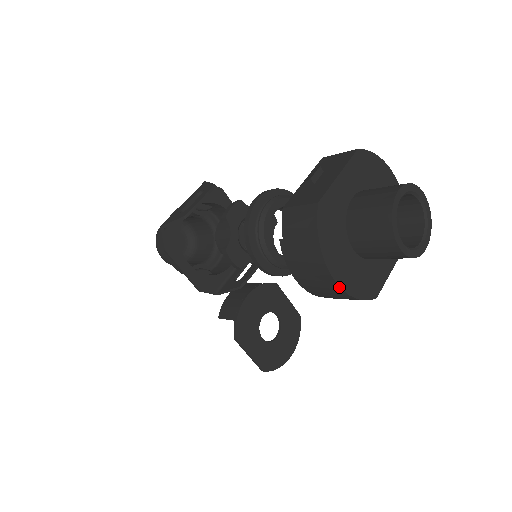
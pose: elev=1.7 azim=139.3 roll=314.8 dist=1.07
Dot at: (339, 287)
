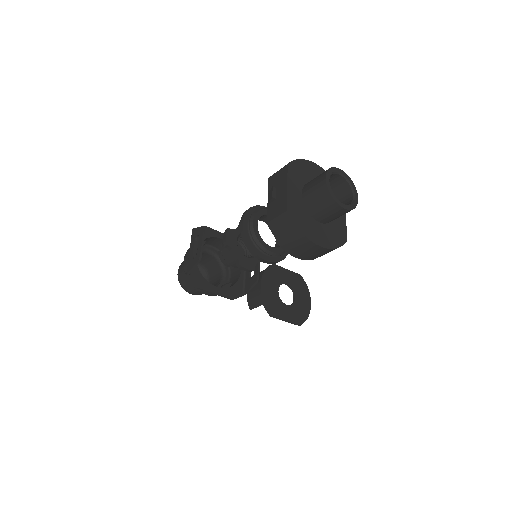
Dot at: (325, 248)
